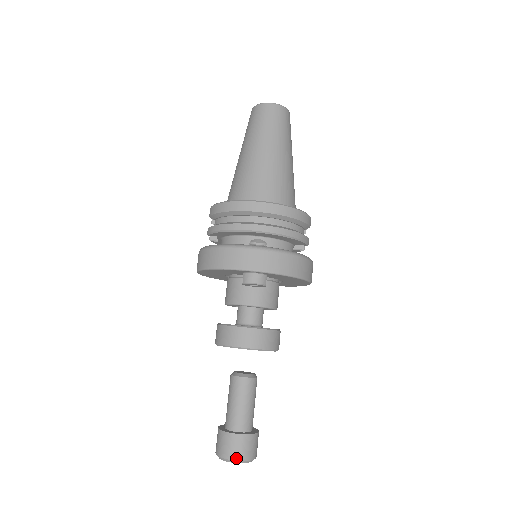
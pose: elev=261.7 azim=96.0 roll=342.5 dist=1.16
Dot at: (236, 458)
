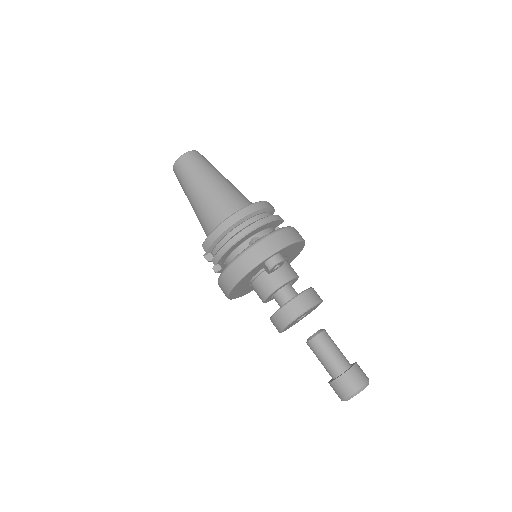
Dot at: (359, 387)
